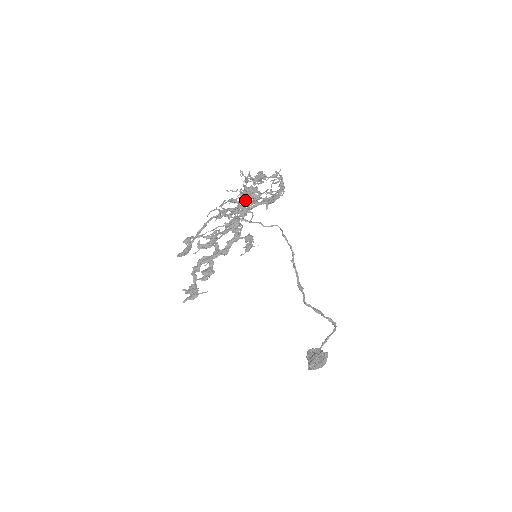
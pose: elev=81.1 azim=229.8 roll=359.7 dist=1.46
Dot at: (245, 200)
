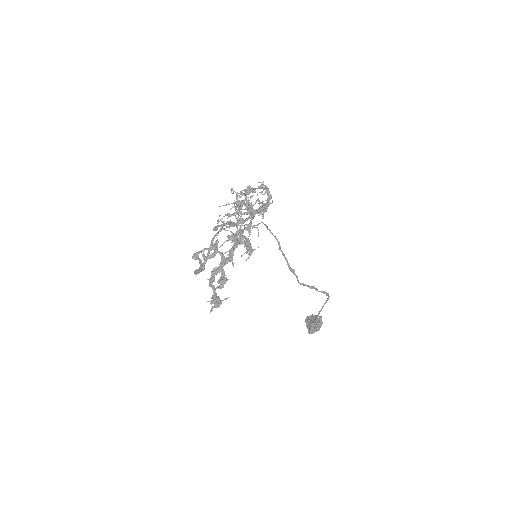
Dot at: occluded
